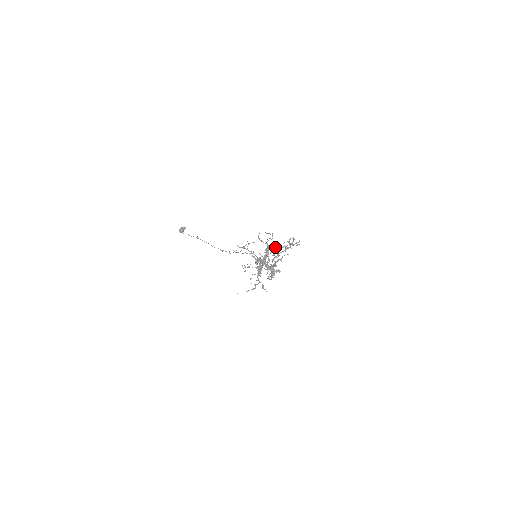
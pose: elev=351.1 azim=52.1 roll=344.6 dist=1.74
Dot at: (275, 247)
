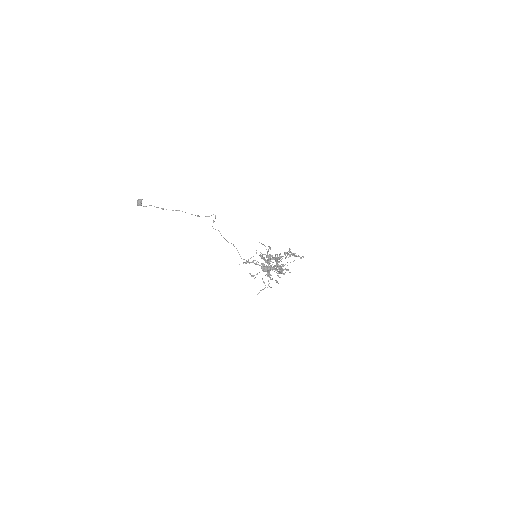
Dot at: (277, 258)
